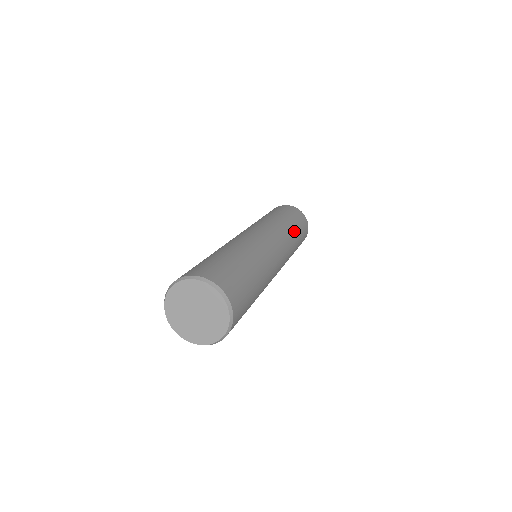
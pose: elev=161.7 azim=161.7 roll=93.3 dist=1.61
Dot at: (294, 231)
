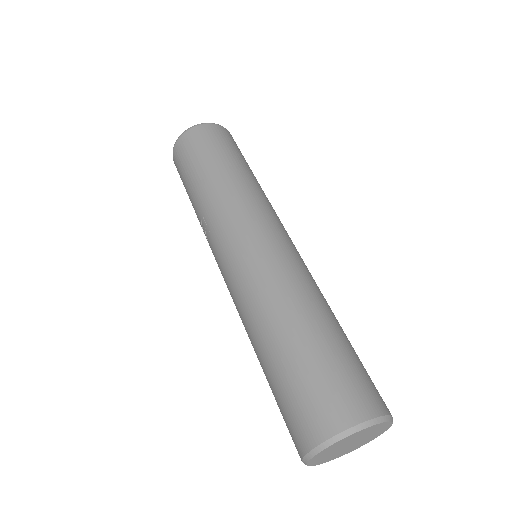
Dot at: occluded
